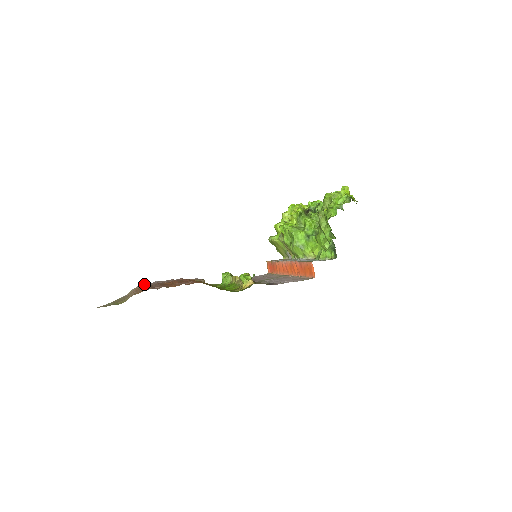
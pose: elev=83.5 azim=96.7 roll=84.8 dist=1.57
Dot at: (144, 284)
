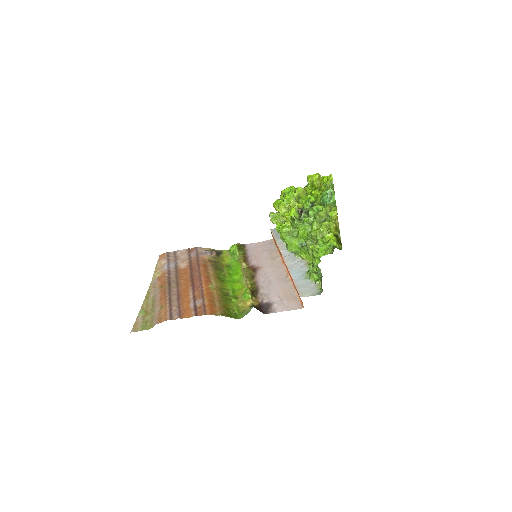
Dot at: (164, 261)
